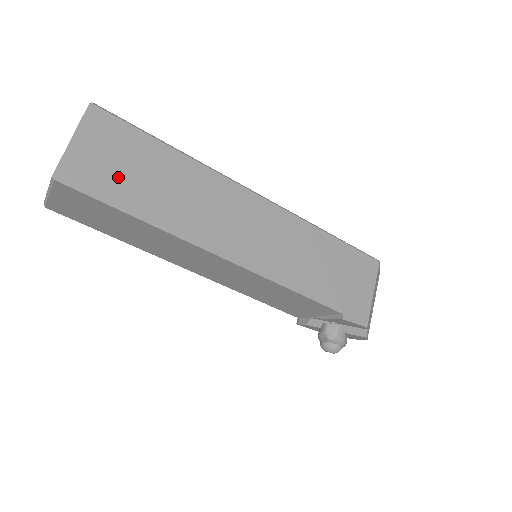
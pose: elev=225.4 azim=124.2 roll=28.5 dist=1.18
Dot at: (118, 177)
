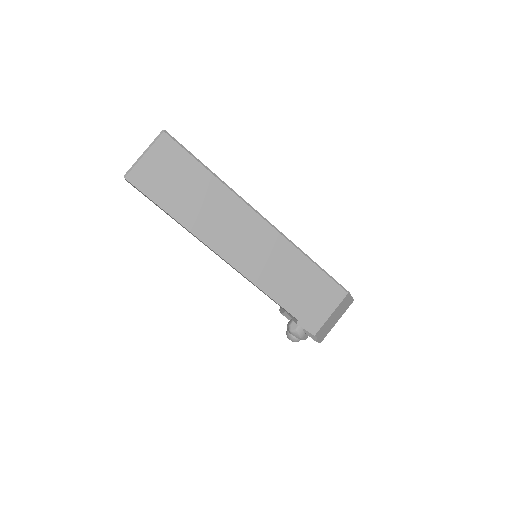
Dot at: (165, 185)
